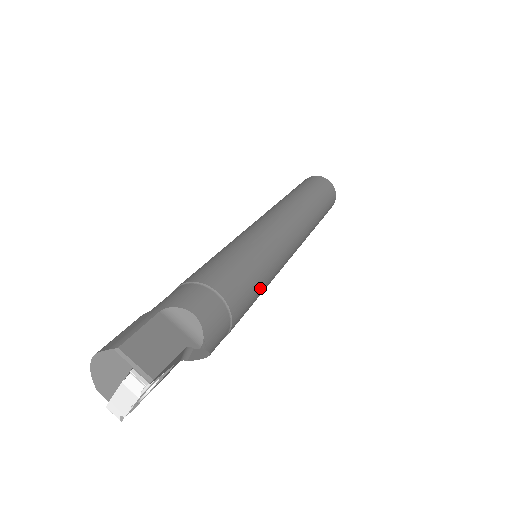
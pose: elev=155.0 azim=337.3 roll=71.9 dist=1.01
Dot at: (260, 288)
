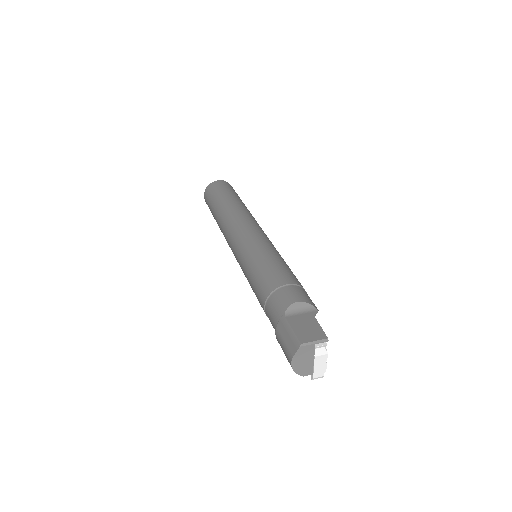
Dot at: (287, 265)
